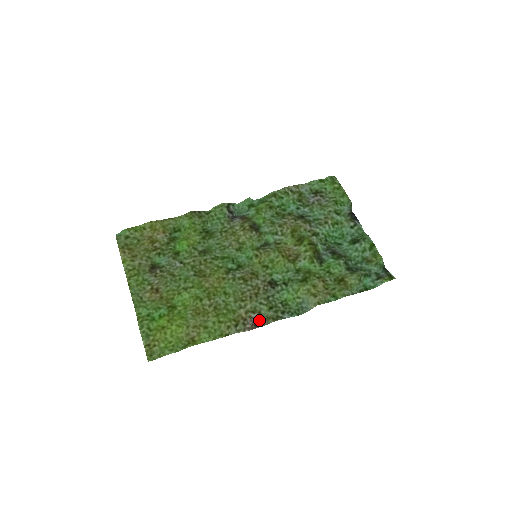
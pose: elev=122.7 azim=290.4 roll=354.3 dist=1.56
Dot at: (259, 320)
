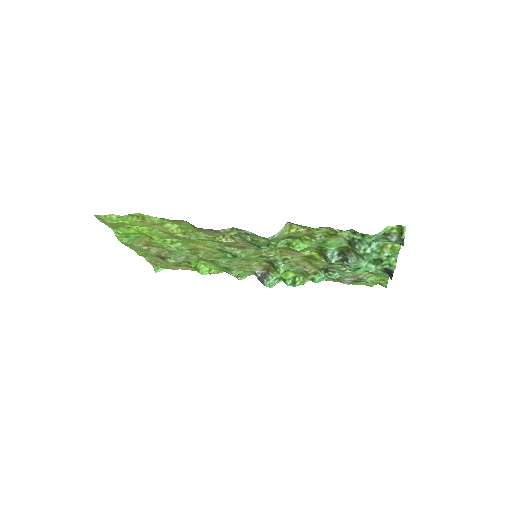
Dot at: (217, 232)
